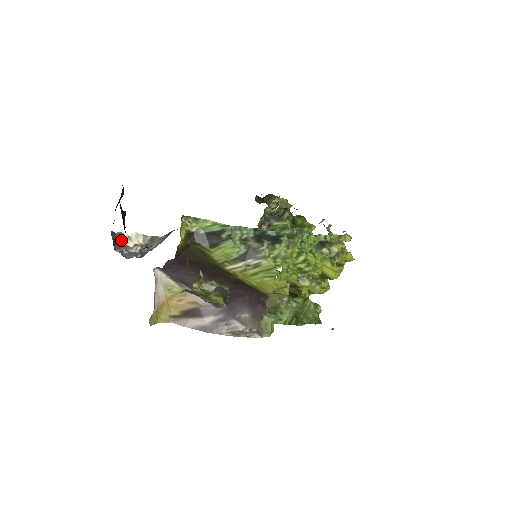
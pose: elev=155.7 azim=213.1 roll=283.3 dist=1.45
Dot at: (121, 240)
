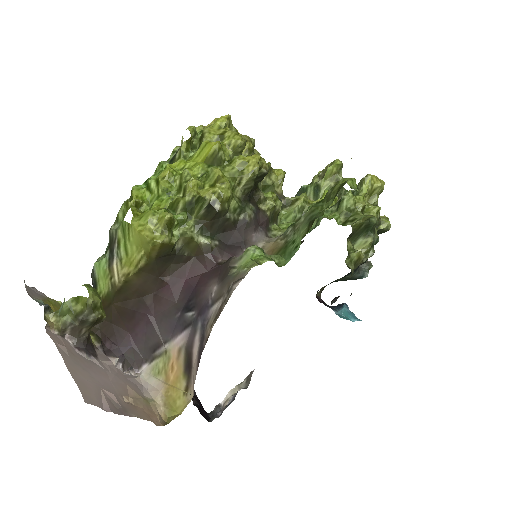
Dot at: (220, 410)
